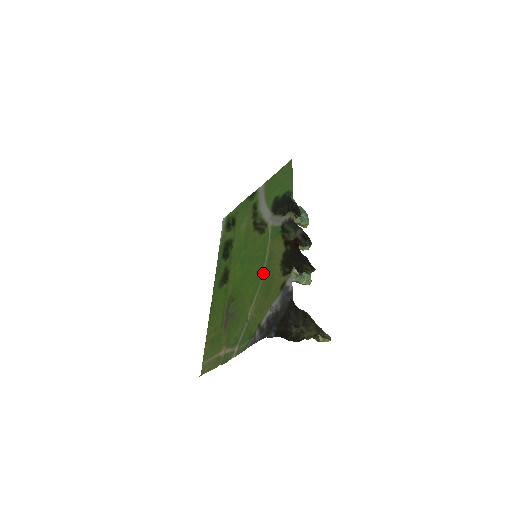
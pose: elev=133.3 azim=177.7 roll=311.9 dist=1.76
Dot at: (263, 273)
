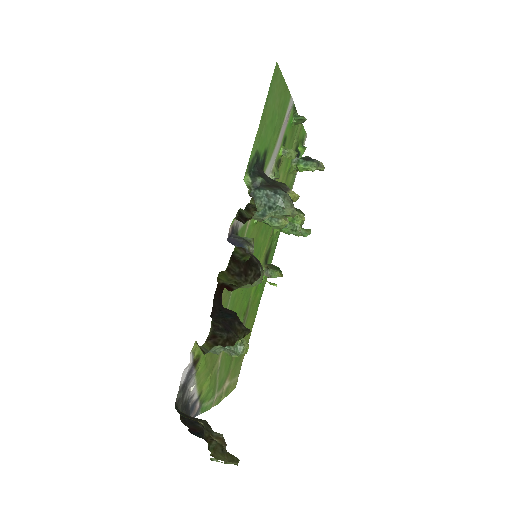
Dot at: (227, 307)
